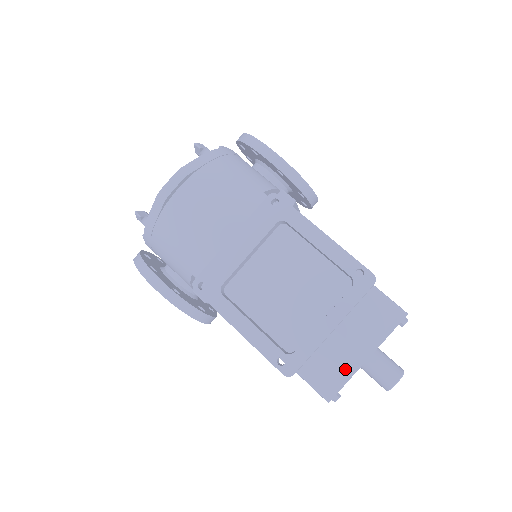
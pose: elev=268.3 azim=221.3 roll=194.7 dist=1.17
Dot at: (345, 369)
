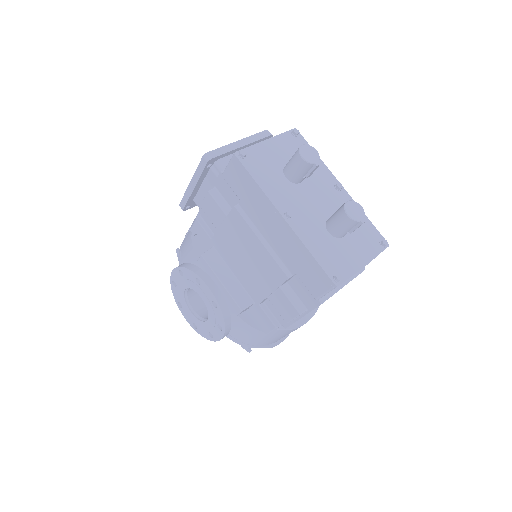
Dot at: occluded
